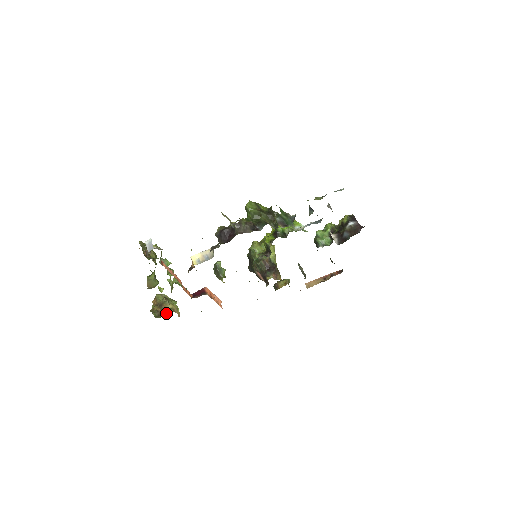
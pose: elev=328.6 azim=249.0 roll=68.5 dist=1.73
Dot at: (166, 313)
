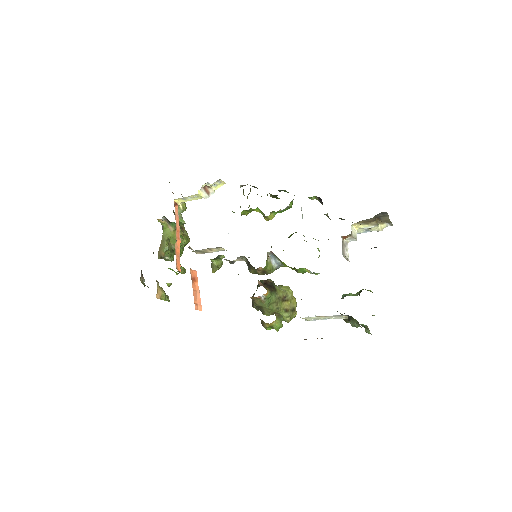
Dot at: occluded
